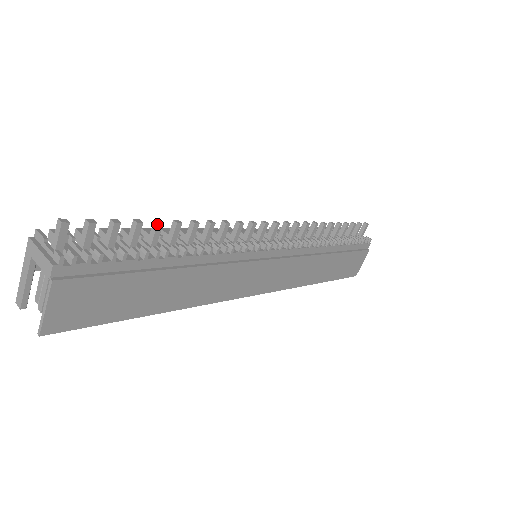
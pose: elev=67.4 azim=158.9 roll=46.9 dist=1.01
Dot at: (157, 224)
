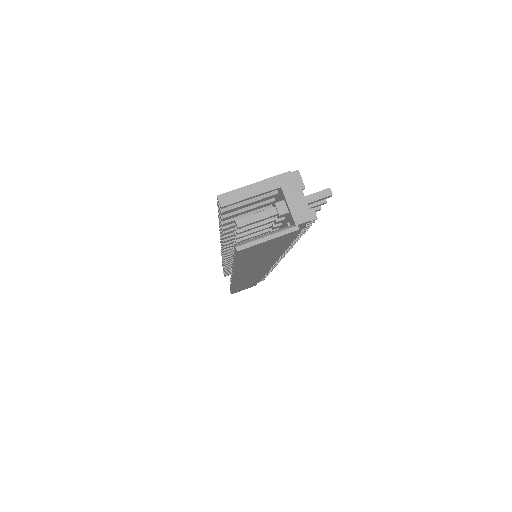
Dot at: occluded
